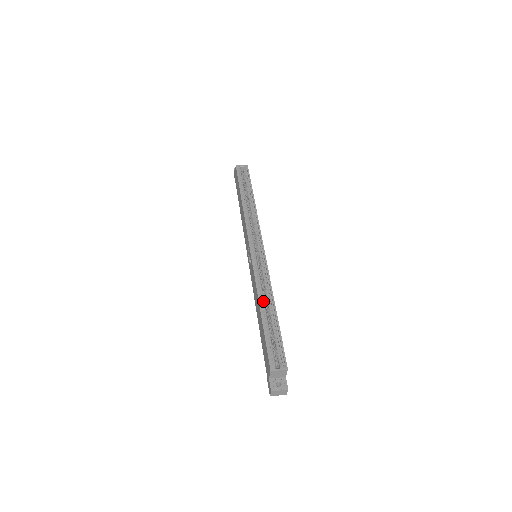
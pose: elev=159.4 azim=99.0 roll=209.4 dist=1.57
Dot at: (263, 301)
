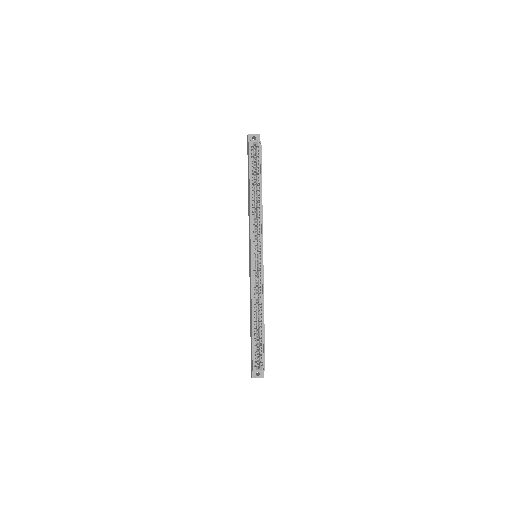
Dot at: (255, 310)
